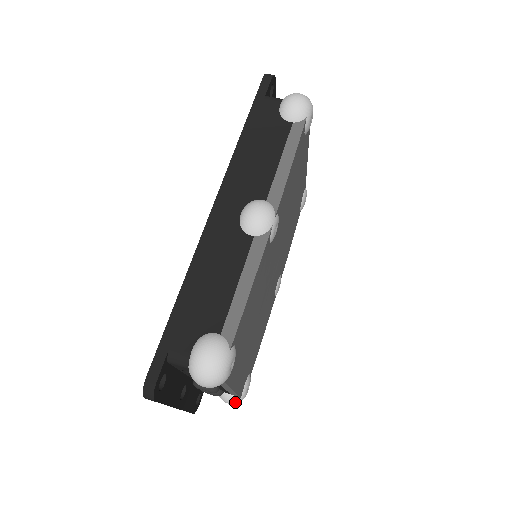
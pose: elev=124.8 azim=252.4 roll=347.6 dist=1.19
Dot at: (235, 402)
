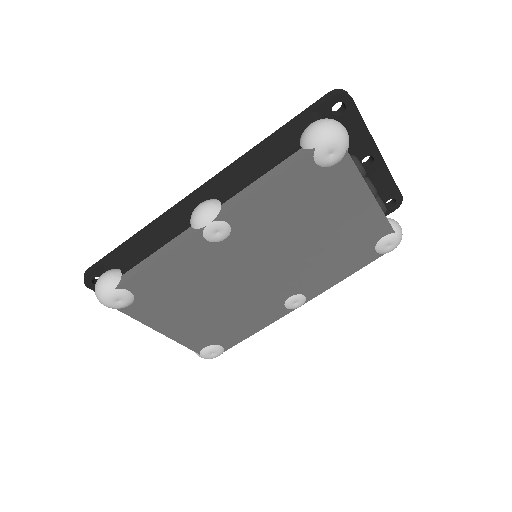
Dot at: occluded
